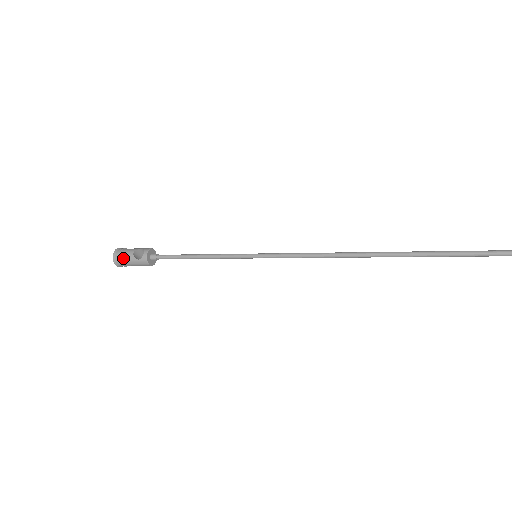
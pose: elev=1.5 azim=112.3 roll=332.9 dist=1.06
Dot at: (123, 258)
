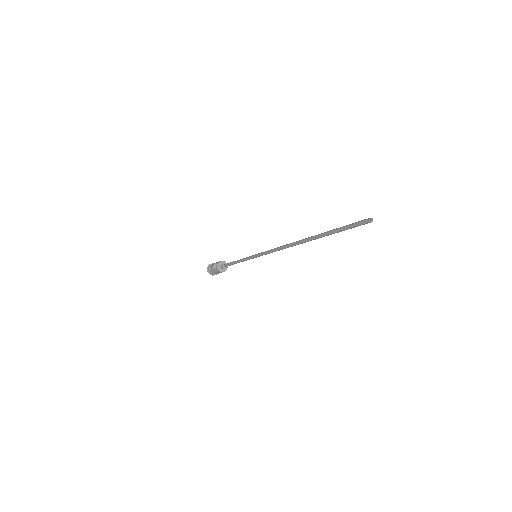
Dot at: (211, 271)
